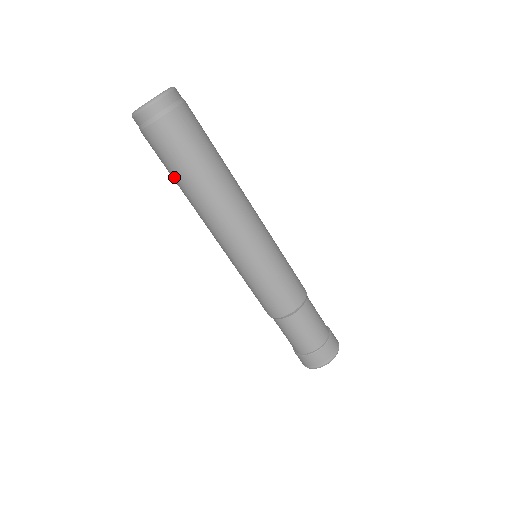
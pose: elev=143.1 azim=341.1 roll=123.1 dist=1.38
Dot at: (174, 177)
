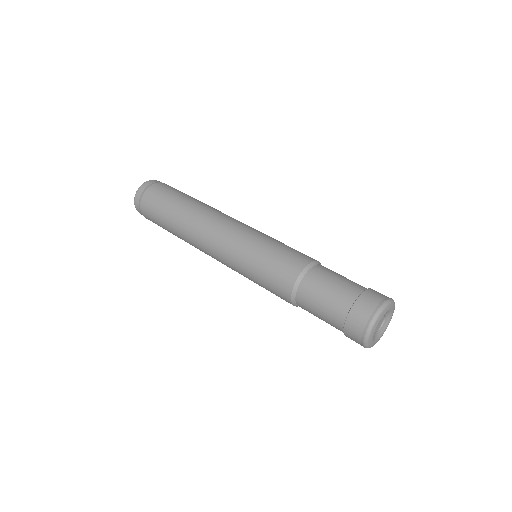
Dot at: occluded
